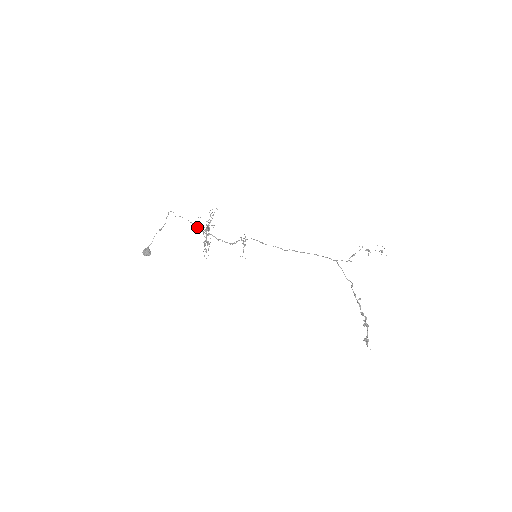
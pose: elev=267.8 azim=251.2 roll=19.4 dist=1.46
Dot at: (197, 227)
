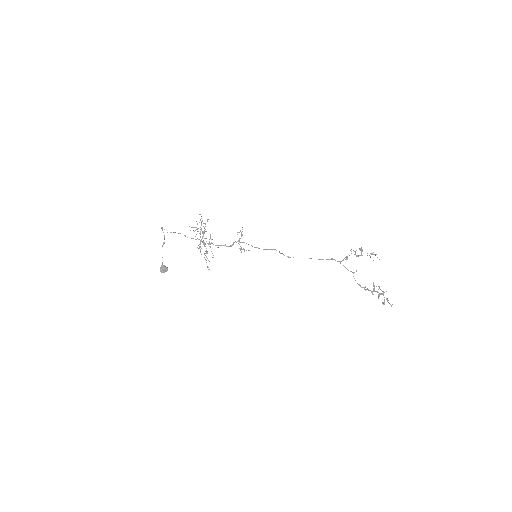
Dot at: (192, 238)
